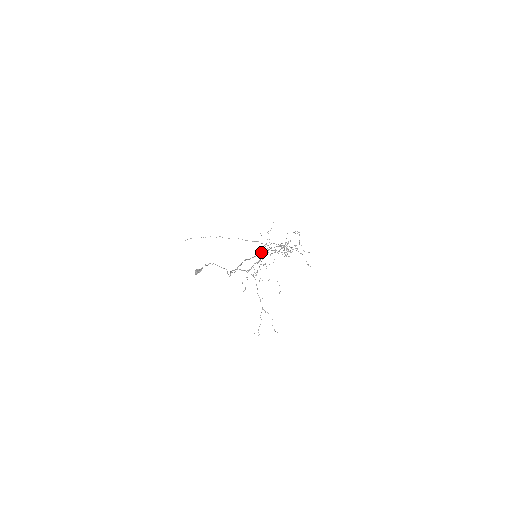
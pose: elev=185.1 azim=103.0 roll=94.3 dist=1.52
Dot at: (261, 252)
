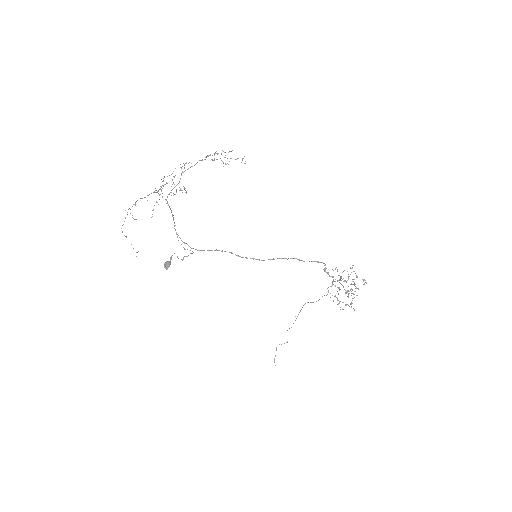
Dot at: (272, 259)
